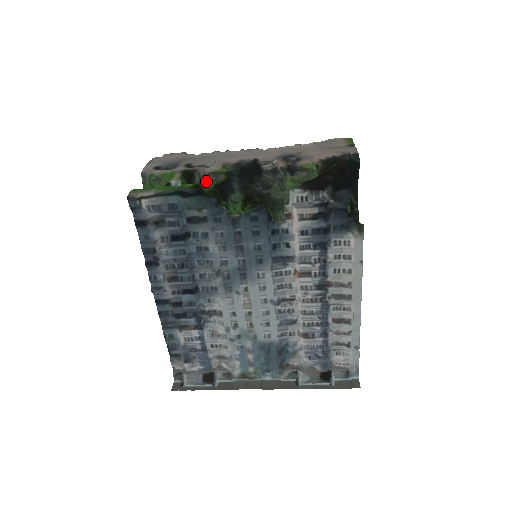
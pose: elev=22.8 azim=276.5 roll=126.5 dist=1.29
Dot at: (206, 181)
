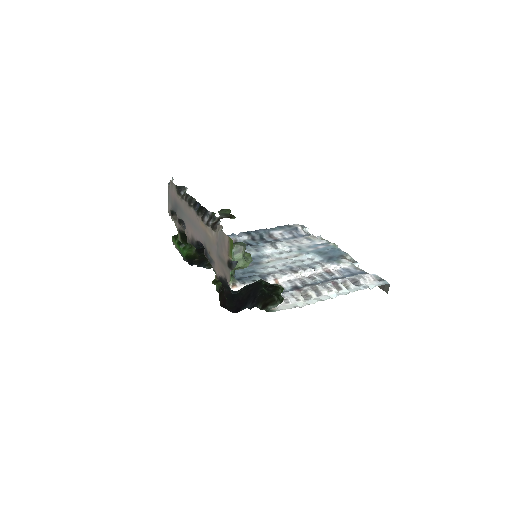
Dot at: occluded
